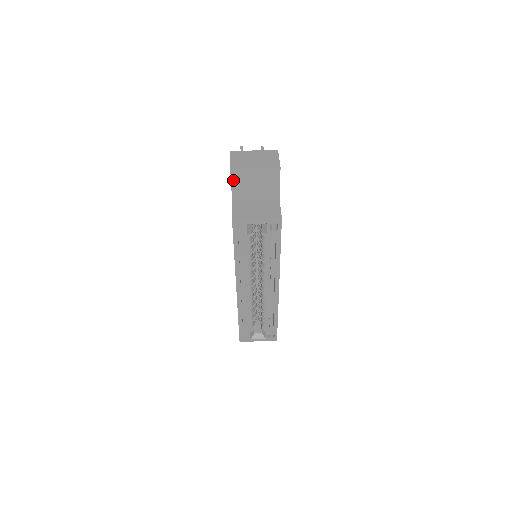
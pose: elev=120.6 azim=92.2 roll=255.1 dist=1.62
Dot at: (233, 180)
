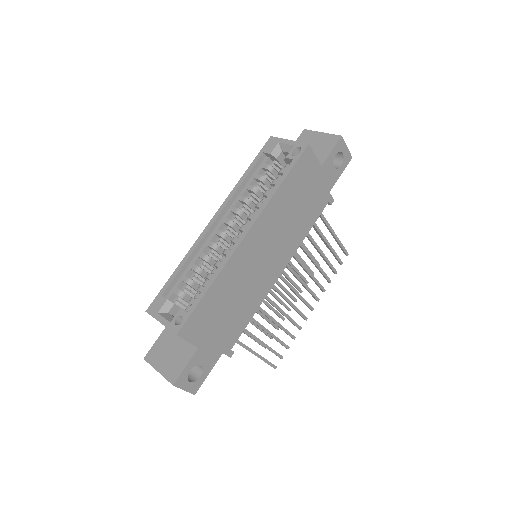
Dot at: (299, 139)
